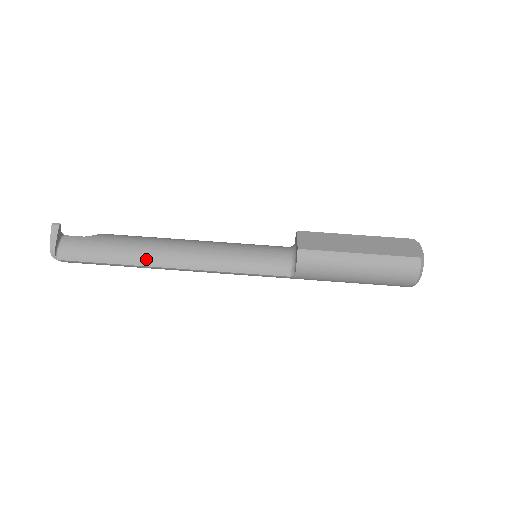
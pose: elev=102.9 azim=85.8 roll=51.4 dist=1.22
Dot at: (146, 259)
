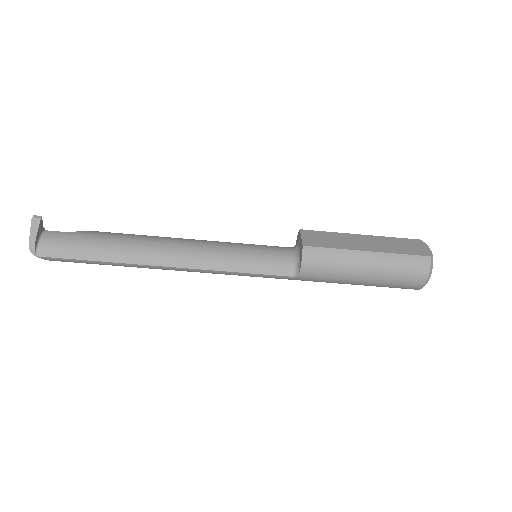
Dot at: (137, 256)
